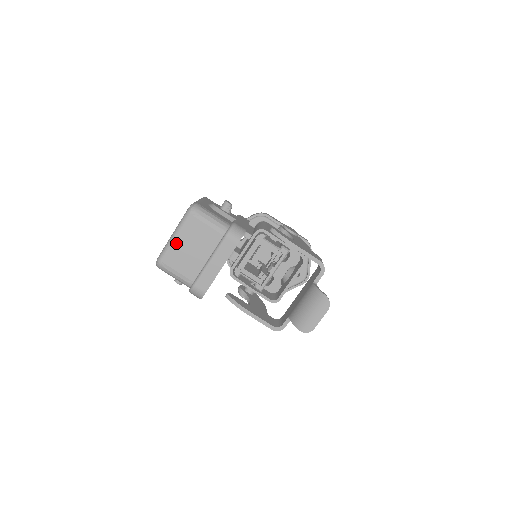
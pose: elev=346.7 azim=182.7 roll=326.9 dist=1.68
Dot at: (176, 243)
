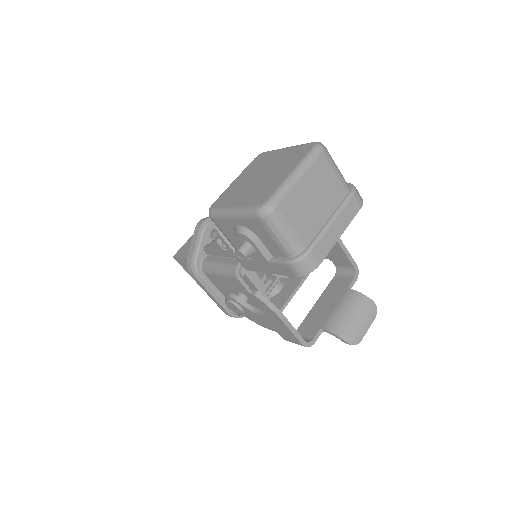
Dot at: (299, 185)
